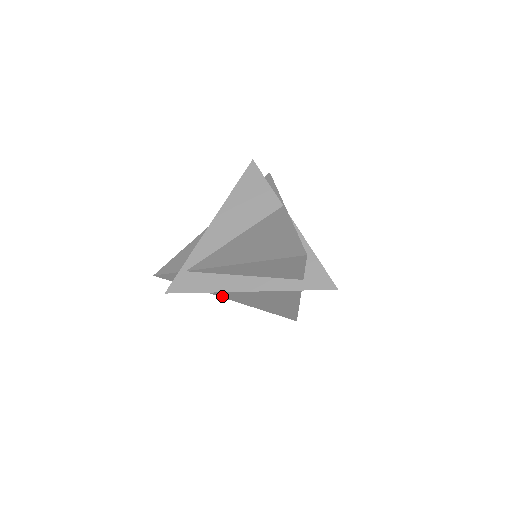
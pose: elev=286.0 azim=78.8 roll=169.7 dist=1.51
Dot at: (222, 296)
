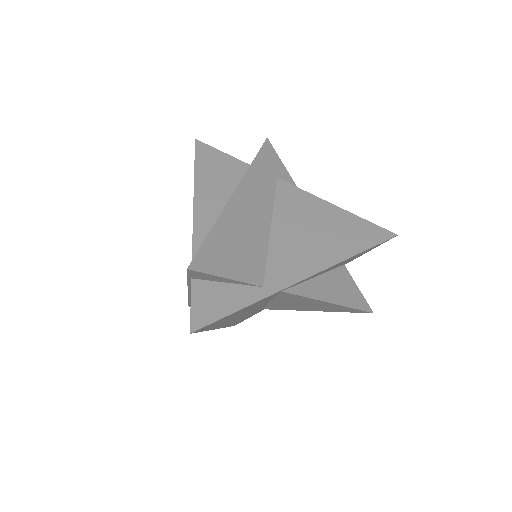
Dot at: (293, 280)
